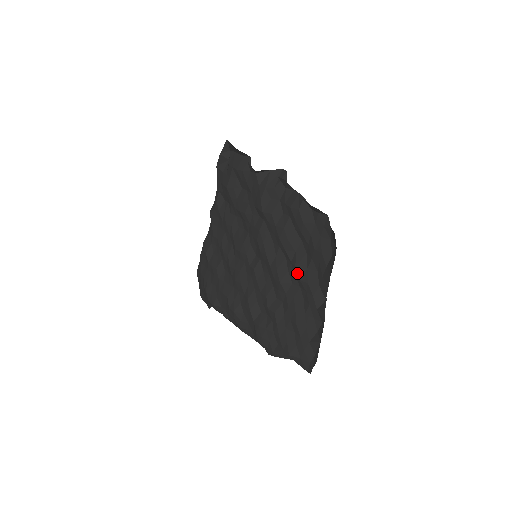
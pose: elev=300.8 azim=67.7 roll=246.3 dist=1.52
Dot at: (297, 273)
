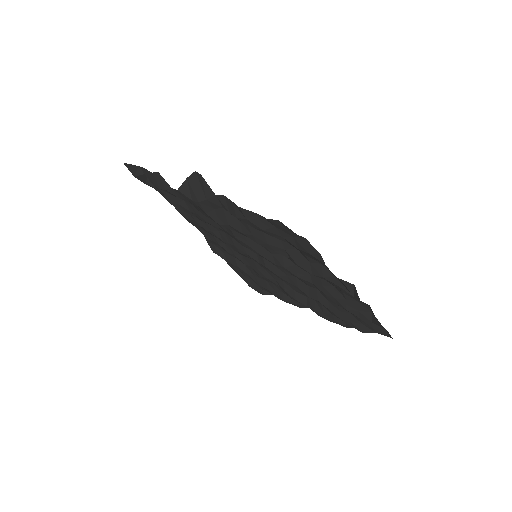
Dot at: occluded
